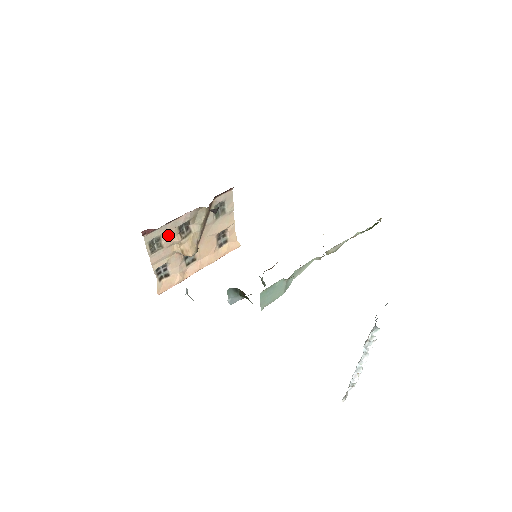
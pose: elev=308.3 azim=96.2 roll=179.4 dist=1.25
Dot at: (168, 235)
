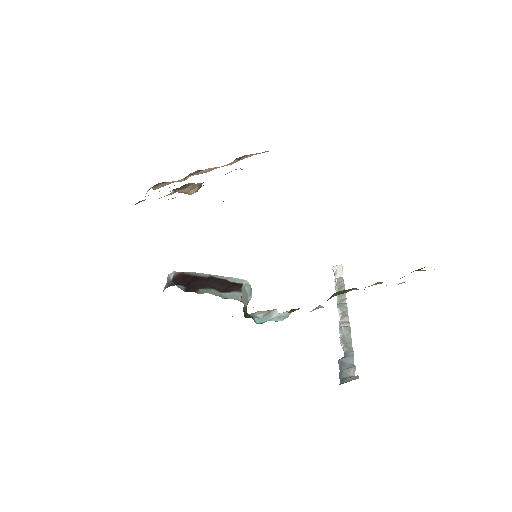
Dot at: occluded
